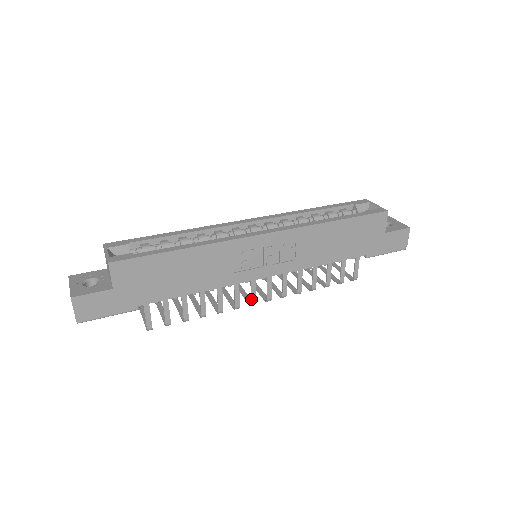
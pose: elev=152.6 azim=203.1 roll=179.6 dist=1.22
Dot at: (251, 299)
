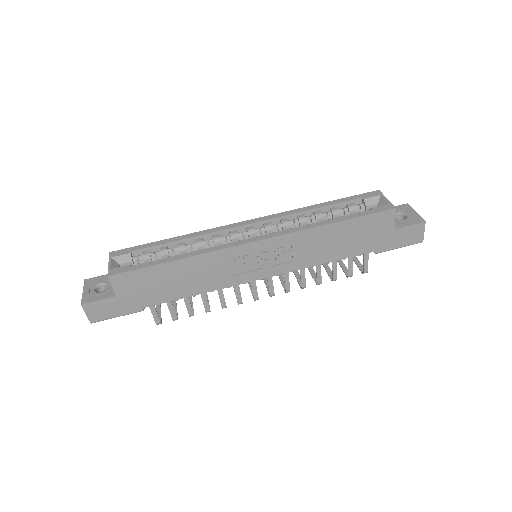
Dot at: (253, 296)
